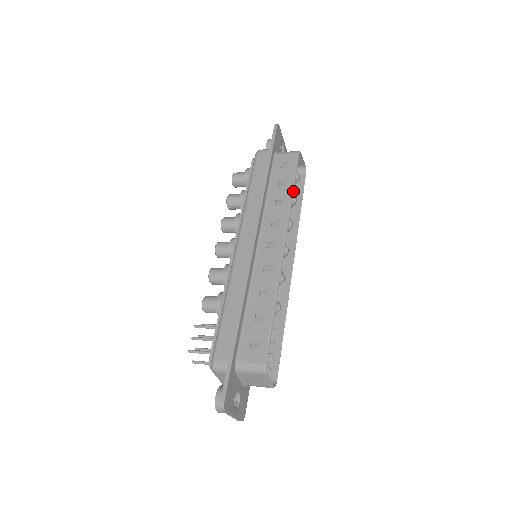
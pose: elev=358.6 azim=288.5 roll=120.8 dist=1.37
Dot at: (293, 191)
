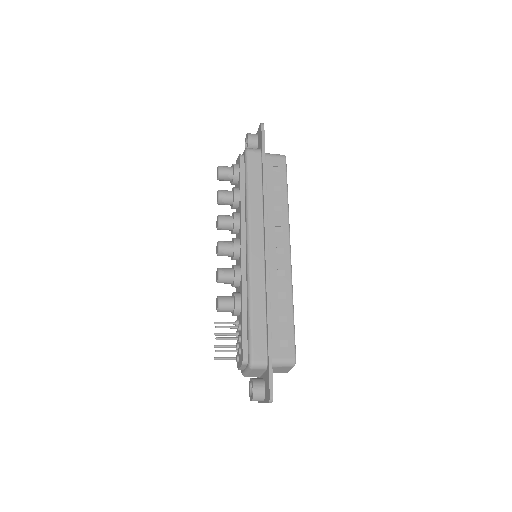
Dot at: occluded
